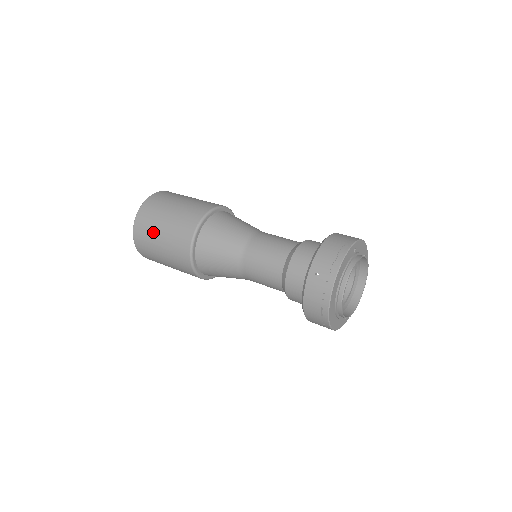
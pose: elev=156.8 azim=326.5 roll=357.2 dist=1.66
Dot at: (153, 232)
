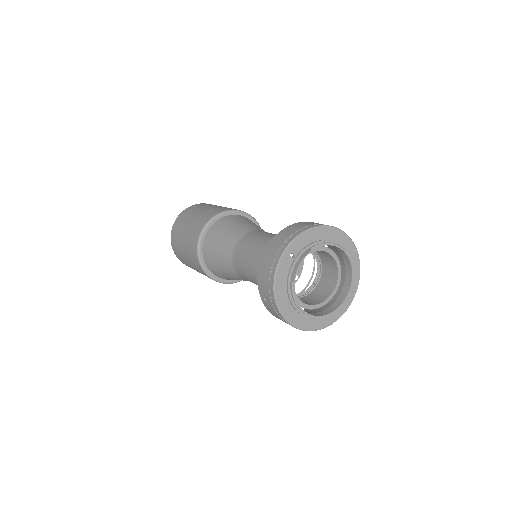
Dot at: (185, 262)
